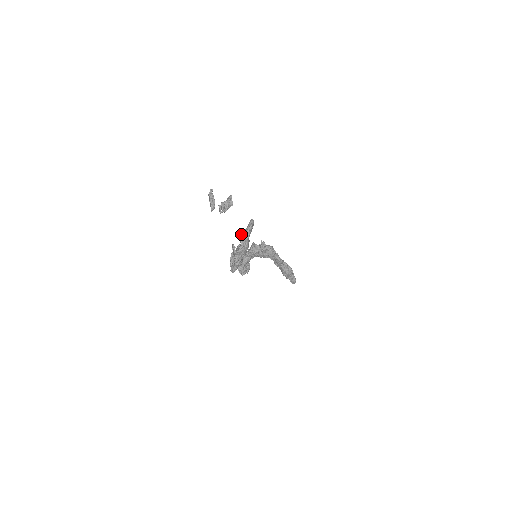
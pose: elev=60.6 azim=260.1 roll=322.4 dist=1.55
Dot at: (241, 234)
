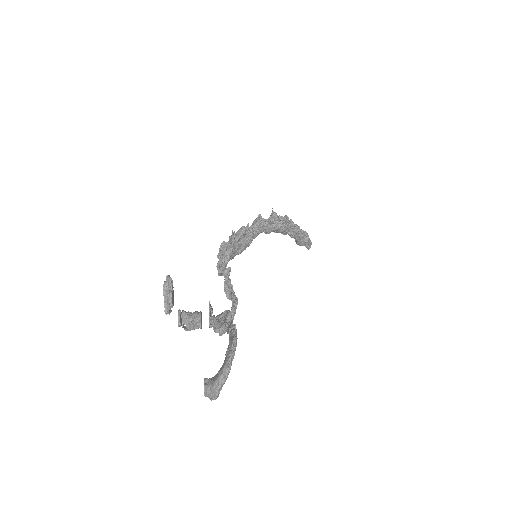
Dot at: (206, 385)
